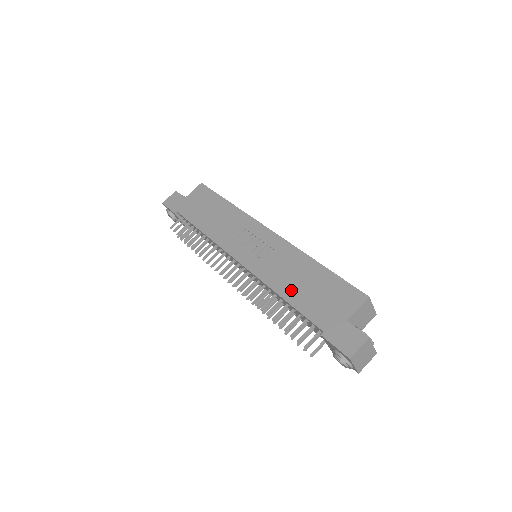
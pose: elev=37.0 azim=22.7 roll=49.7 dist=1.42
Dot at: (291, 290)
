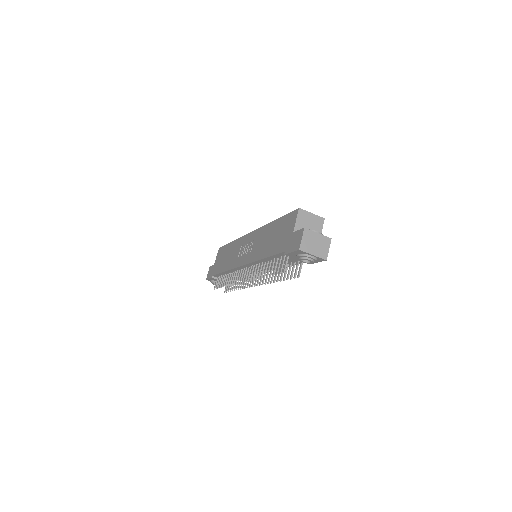
Dot at: (266, 249)
